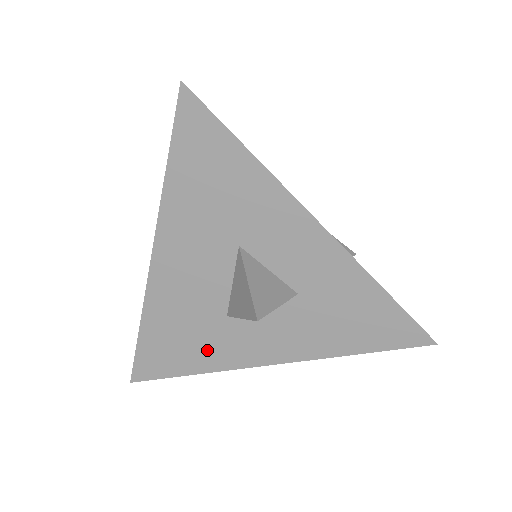
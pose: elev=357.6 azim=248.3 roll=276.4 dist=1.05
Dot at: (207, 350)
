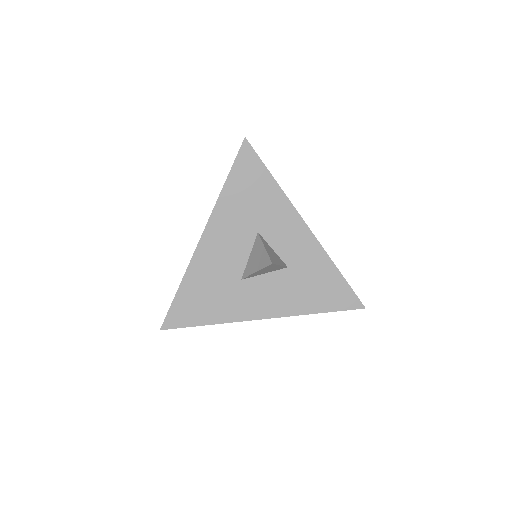
Dot at: (223, 305)
